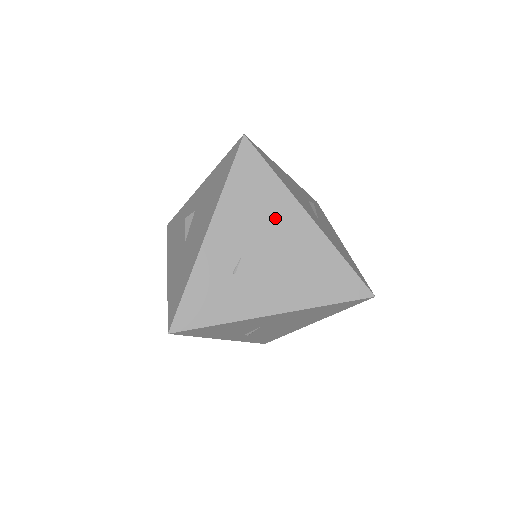
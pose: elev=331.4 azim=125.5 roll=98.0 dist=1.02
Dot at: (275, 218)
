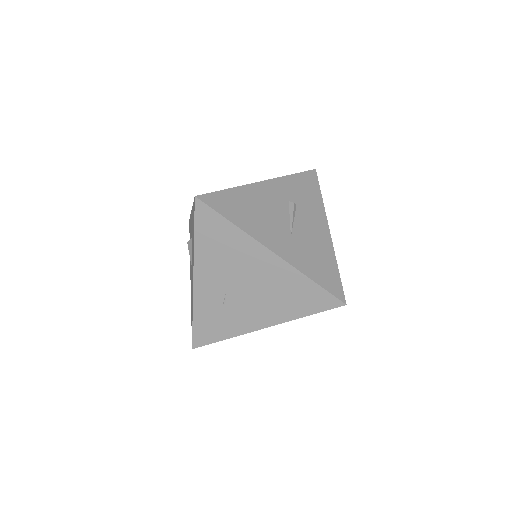
Dot at: (243, 259)
